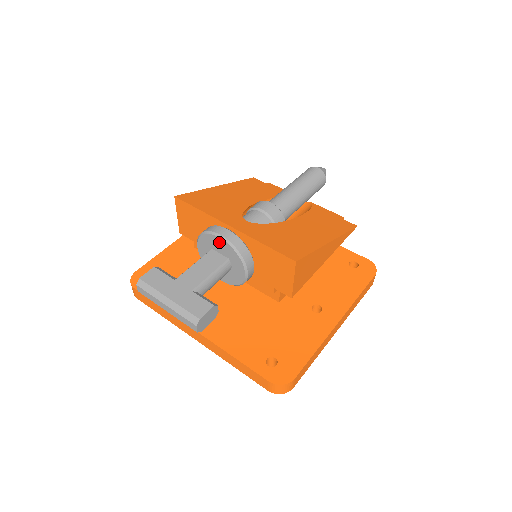
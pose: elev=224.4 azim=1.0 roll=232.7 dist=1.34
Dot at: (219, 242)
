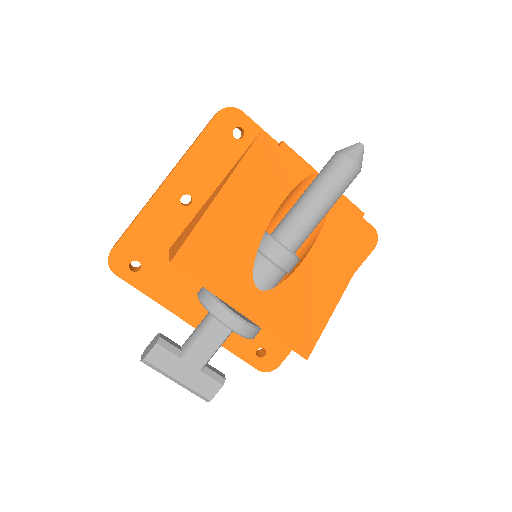
Dot at: occluded
